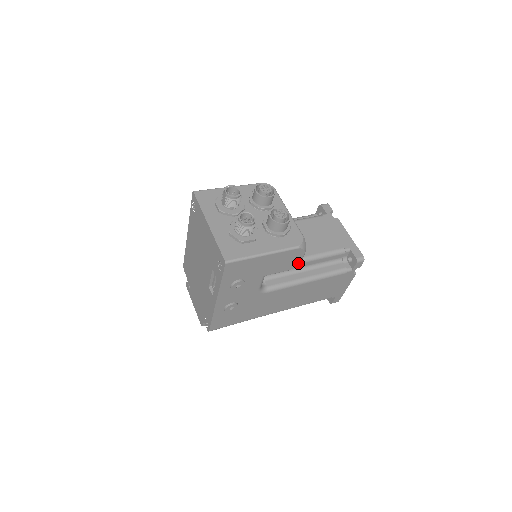
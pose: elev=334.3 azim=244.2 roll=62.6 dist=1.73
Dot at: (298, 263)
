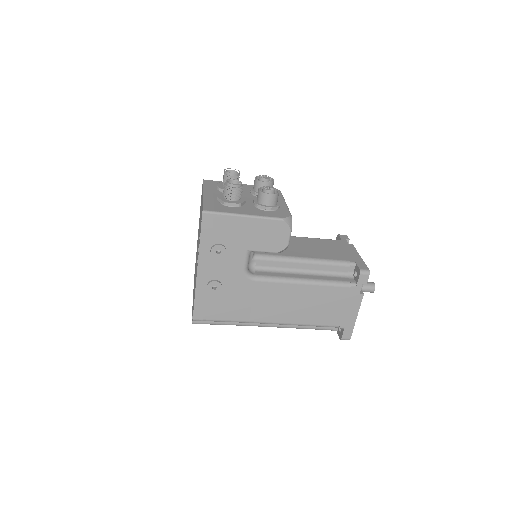
Dot at: (285, 245)
